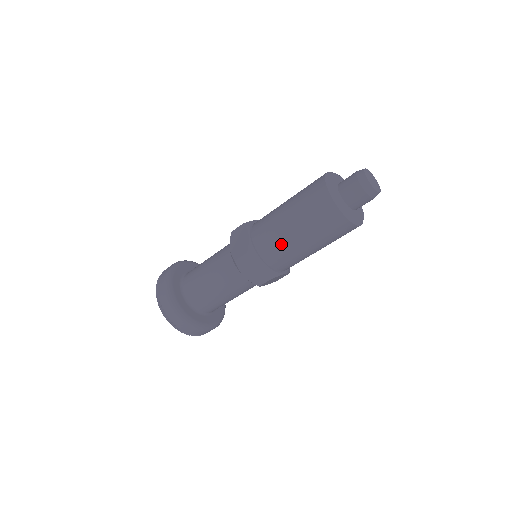
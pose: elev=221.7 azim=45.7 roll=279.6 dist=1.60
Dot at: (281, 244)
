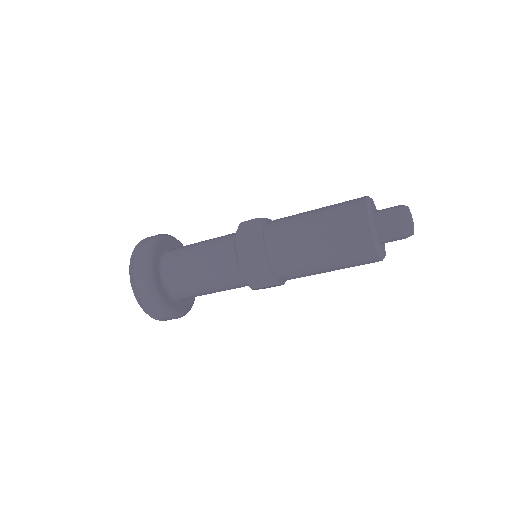
Dot at: (307, 275)
